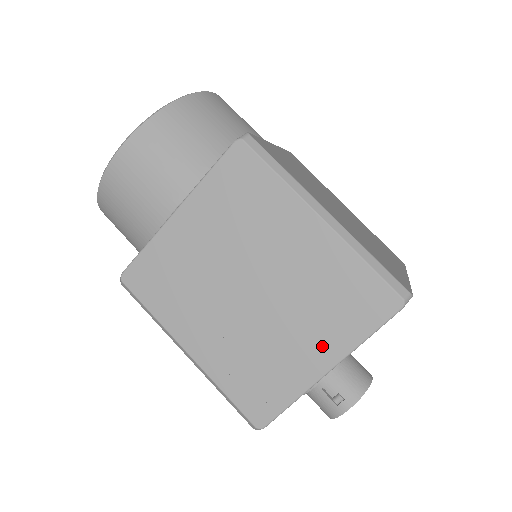
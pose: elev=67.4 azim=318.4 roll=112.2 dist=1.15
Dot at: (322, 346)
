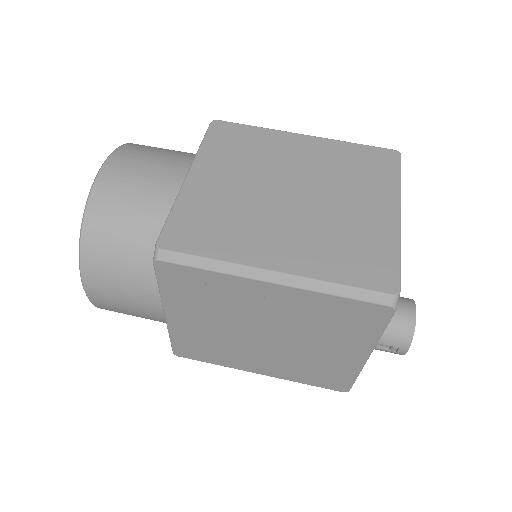
Dot at: (350, 348)
